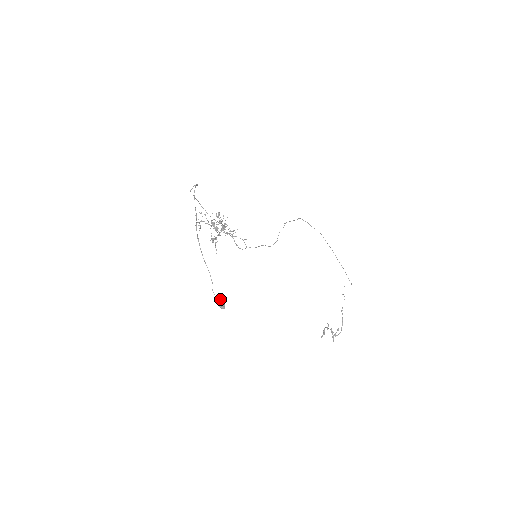
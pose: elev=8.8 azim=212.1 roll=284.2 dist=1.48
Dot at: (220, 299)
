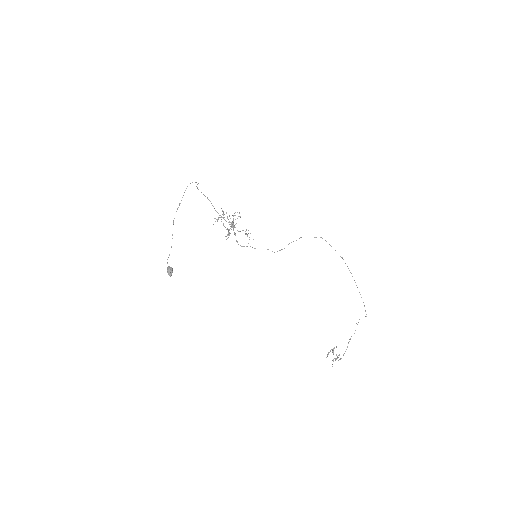
Dot at: (169, 268)
